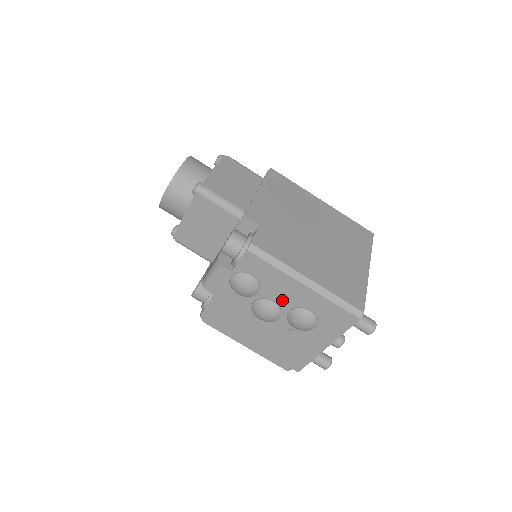
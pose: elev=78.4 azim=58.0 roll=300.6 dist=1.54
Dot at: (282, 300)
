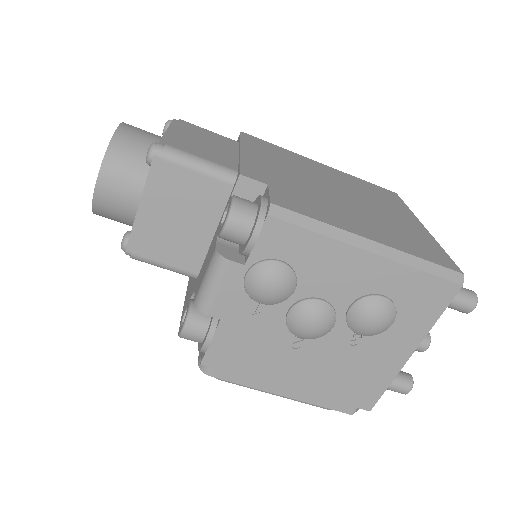
Dot at: (335, 292)
